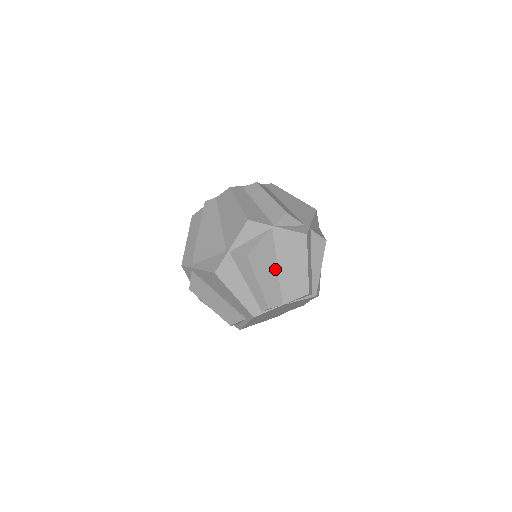
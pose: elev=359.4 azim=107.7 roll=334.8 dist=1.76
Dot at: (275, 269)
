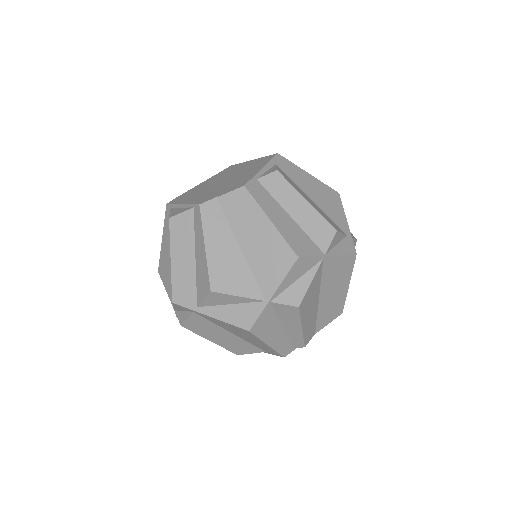
Dot at: (317, 303)
